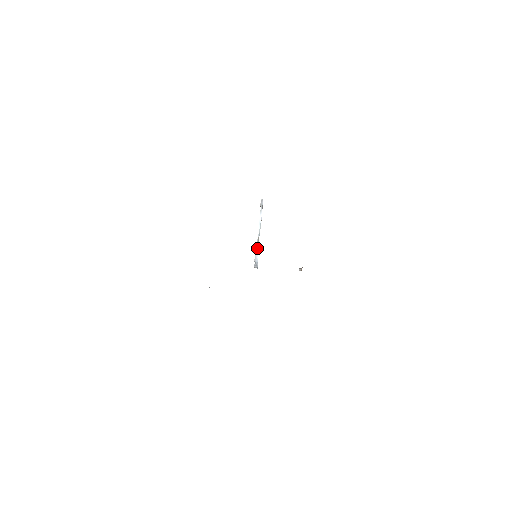
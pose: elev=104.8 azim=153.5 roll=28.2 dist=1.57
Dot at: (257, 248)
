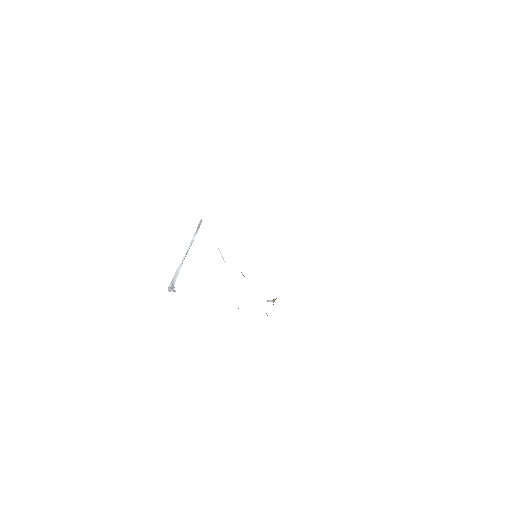
Dot at: (179, 269)
